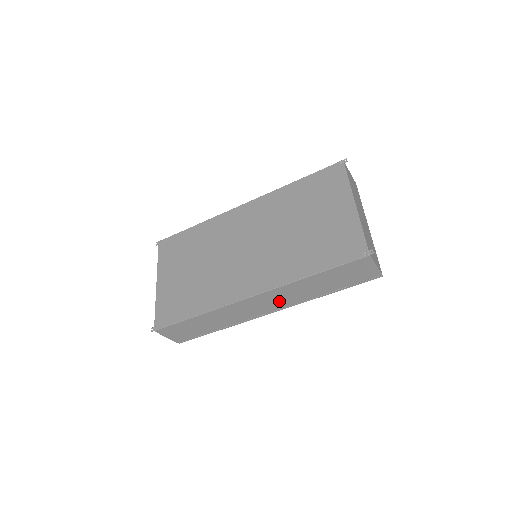
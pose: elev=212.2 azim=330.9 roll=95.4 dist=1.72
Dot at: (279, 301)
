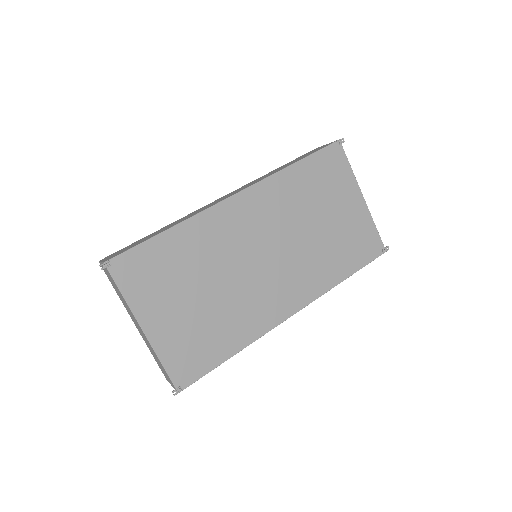
Dot at: occluded
